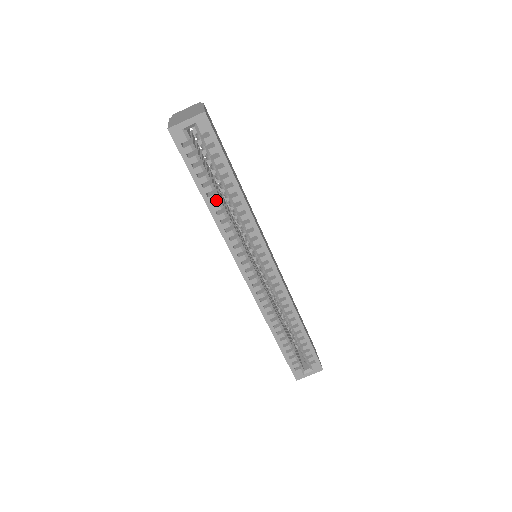
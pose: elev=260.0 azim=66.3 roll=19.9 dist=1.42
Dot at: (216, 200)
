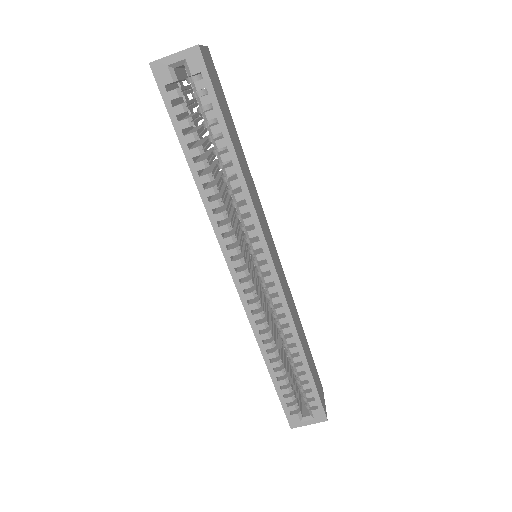
Dot at: (207, 171)
